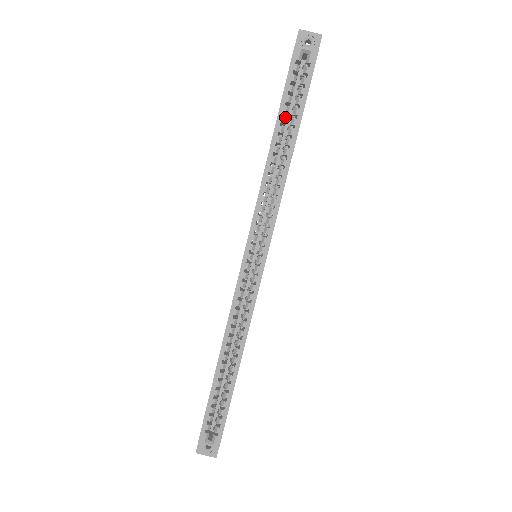
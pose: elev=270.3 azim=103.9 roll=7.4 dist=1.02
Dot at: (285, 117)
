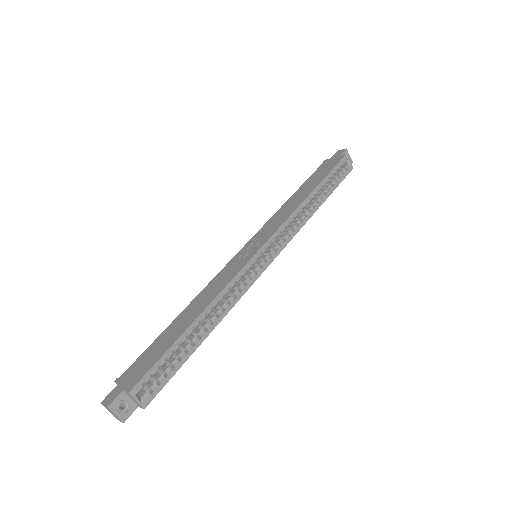
Dot at: occluded
